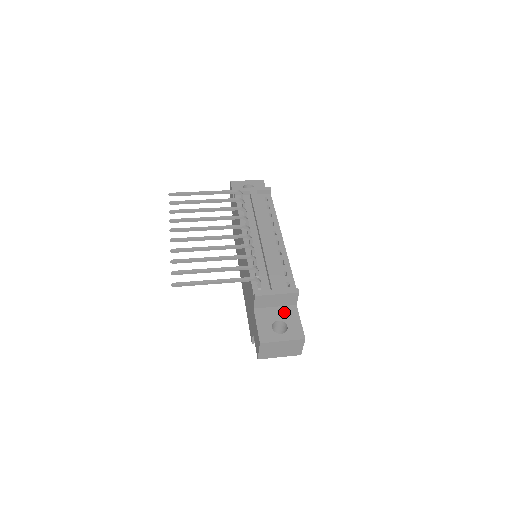
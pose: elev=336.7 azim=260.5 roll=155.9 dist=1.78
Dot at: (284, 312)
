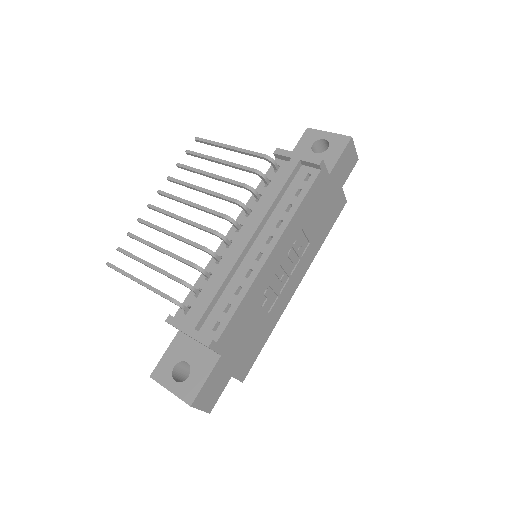
Dot at: (201, 356)
